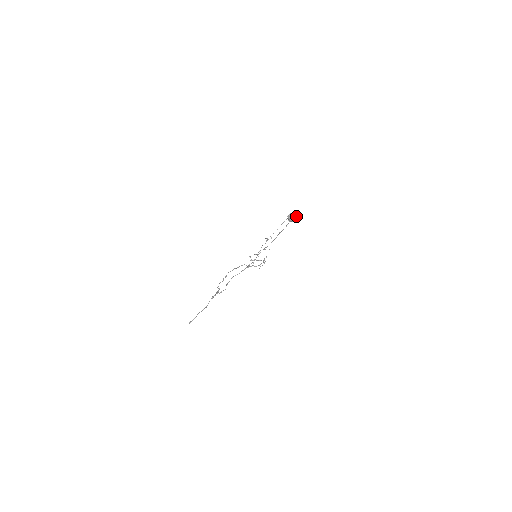
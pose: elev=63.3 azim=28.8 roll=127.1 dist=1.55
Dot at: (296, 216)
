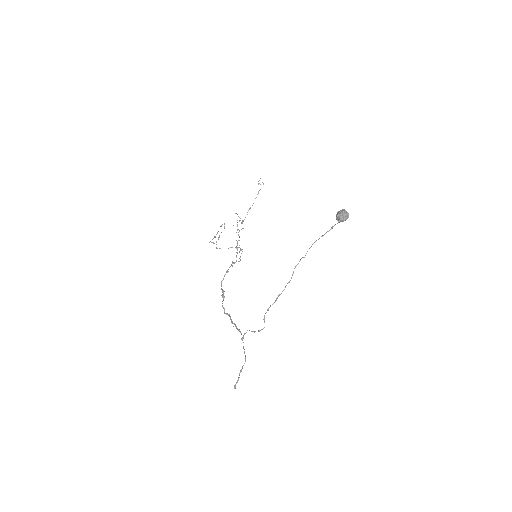
Dot at: (348, 214)
